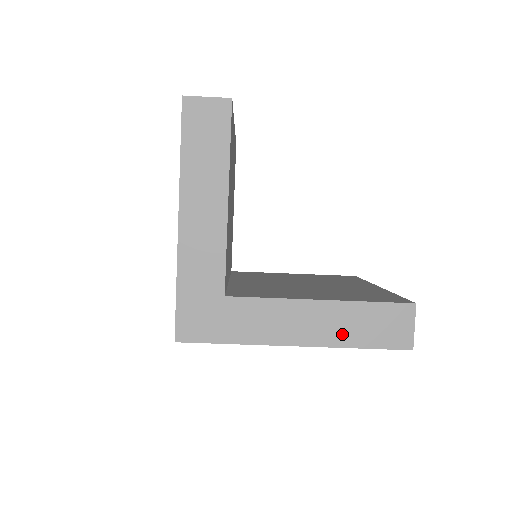
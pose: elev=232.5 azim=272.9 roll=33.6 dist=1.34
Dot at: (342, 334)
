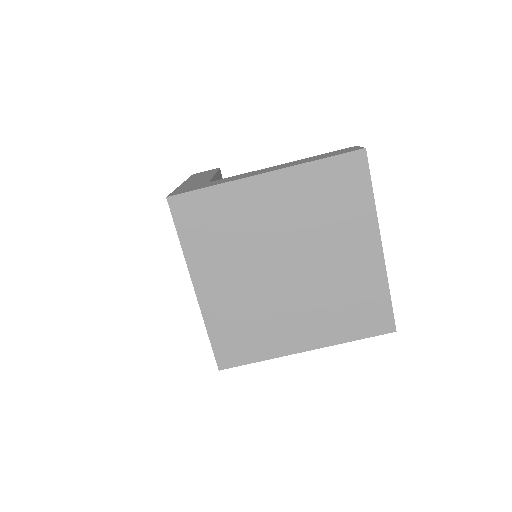
Dot at: (302, 162)
